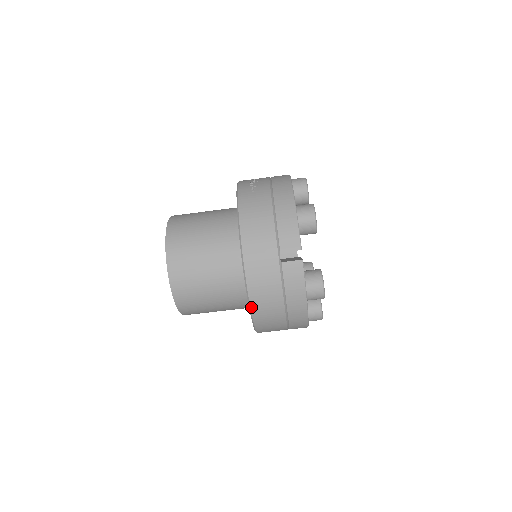
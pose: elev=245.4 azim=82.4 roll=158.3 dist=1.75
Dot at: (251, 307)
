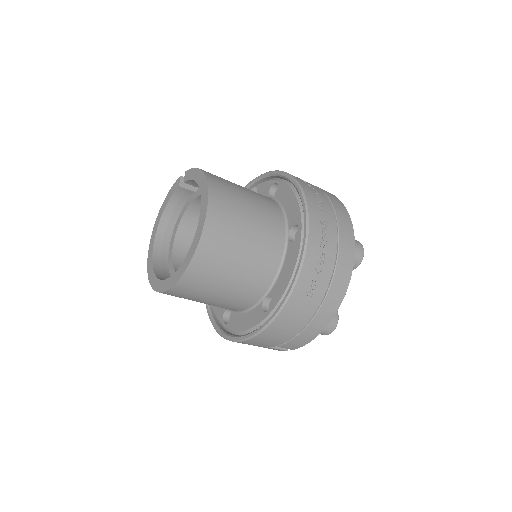
Dot at: (219, 333)
